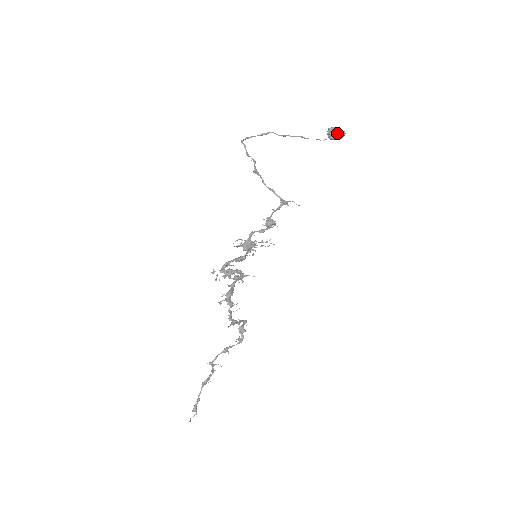
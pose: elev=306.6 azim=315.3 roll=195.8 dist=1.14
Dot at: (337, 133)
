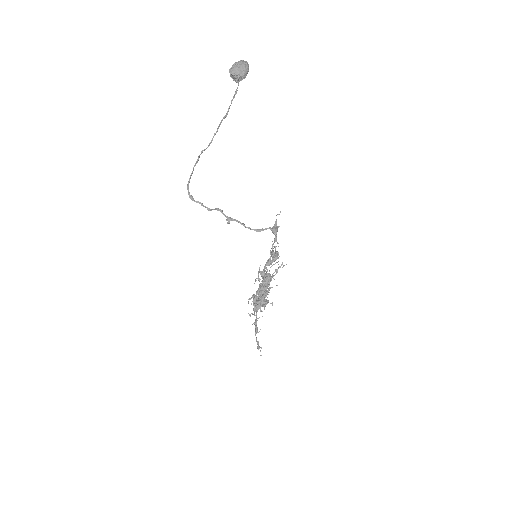
Dot at: (243, 74)
